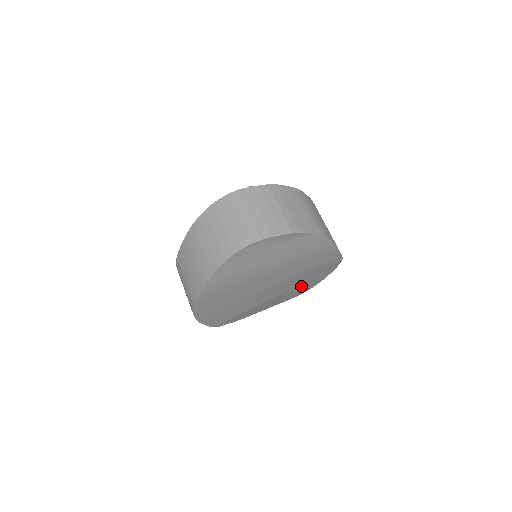
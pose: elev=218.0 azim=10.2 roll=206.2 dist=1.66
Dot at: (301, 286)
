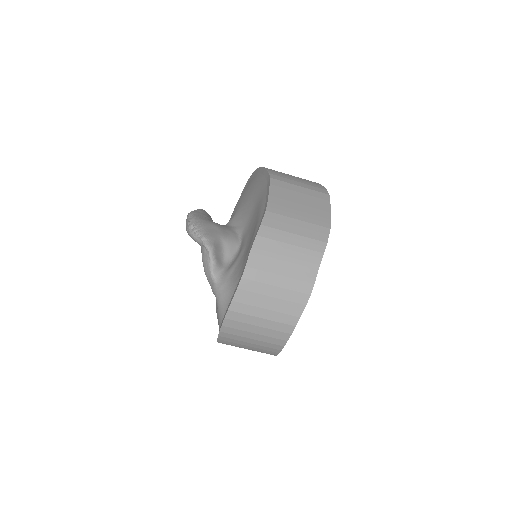
Dot at: occluded
